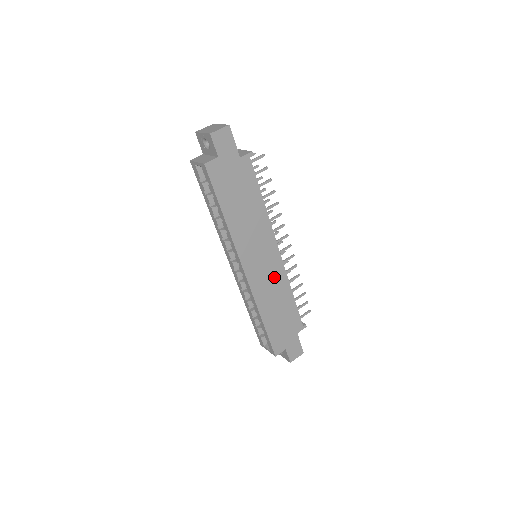
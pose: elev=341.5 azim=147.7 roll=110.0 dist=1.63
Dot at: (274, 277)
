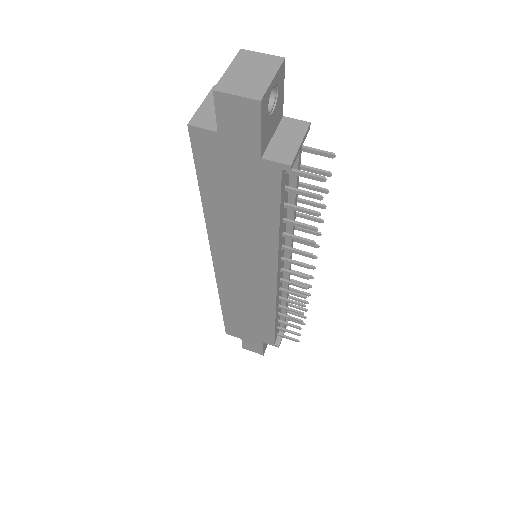
Dot at: (256, 294)
